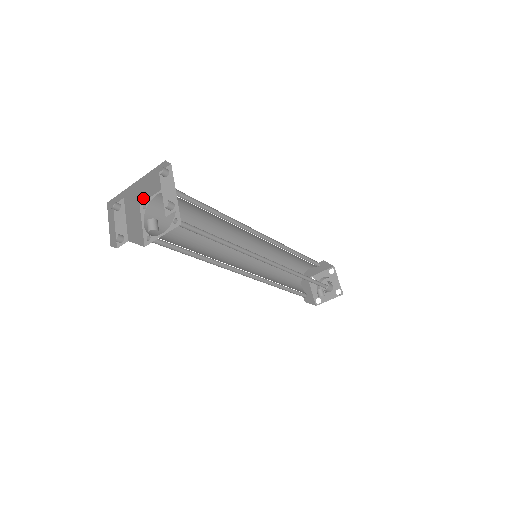
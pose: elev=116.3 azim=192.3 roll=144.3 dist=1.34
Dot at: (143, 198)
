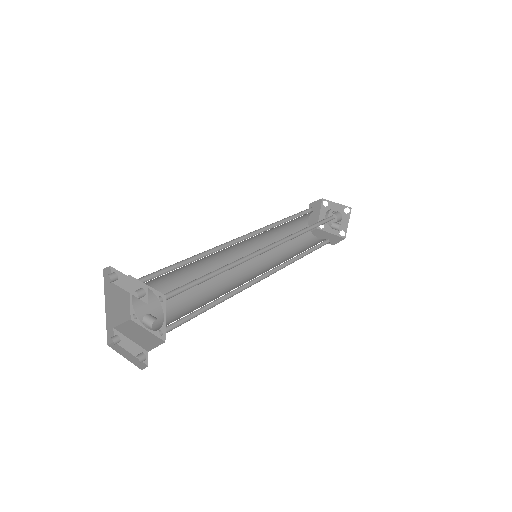
Dot at: (126, 312)
